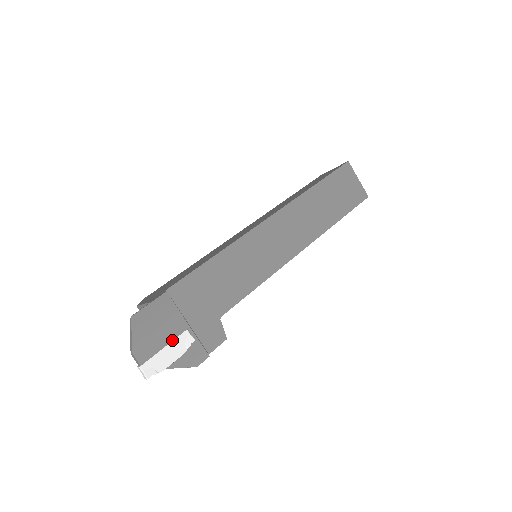
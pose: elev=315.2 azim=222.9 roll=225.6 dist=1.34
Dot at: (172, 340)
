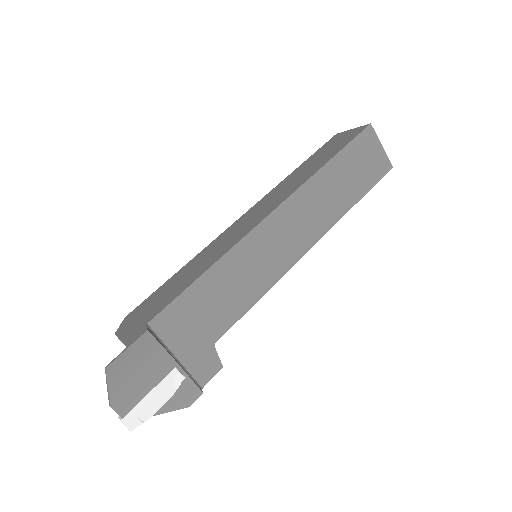
Dot at: (158, 383)
